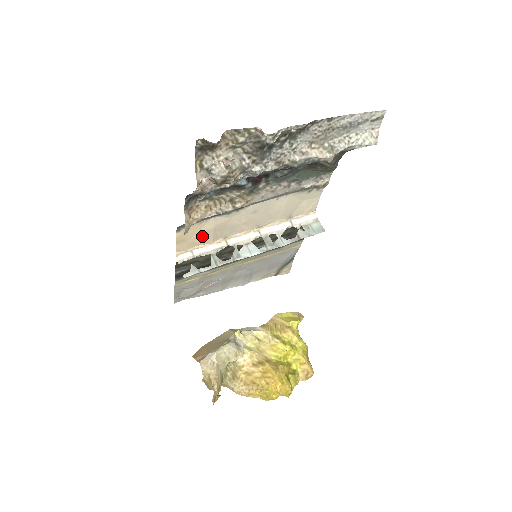
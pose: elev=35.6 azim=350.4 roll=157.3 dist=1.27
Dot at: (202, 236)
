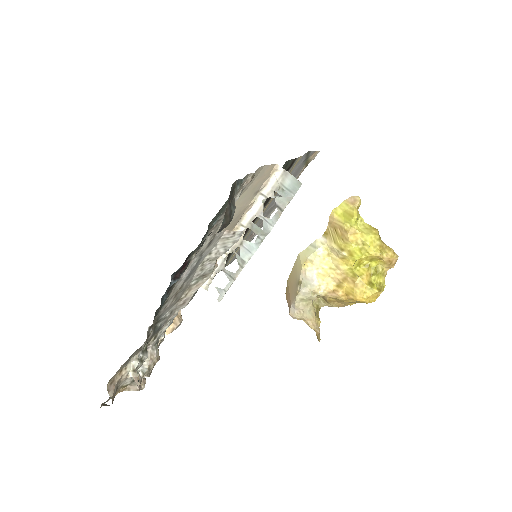
Dot at: occluded
